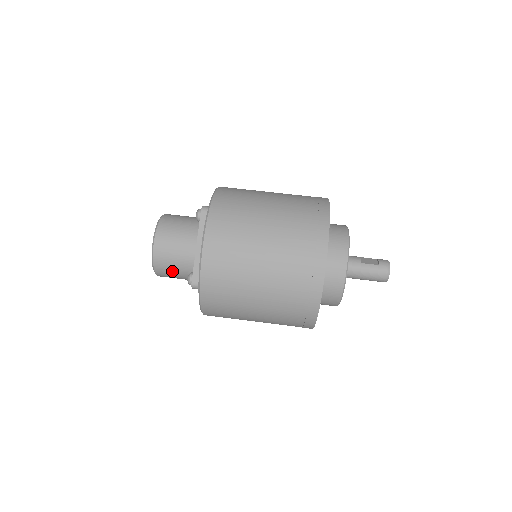
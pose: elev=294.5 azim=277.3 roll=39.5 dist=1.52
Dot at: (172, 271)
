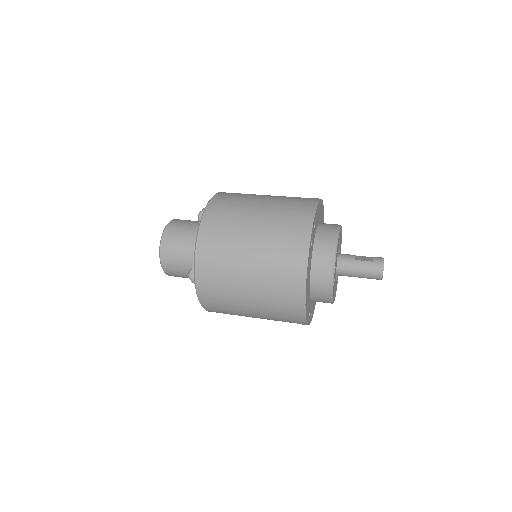
Dot at: (177, 269)
